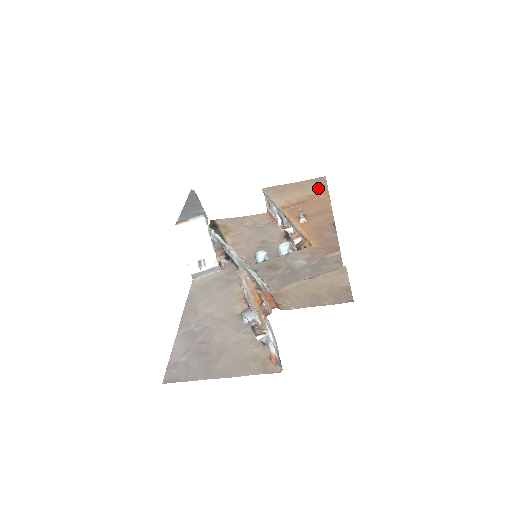
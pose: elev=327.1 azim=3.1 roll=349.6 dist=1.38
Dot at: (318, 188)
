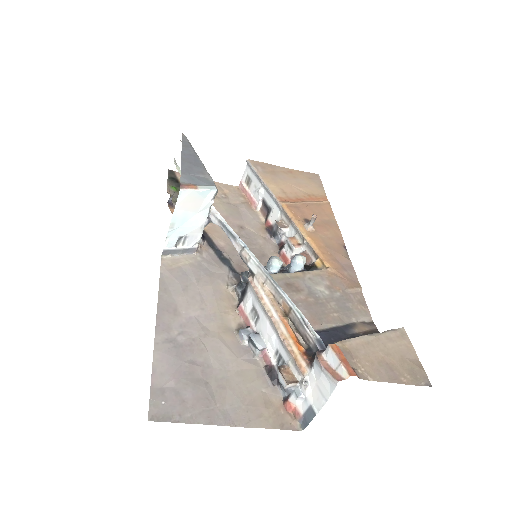
Dot at: (314, 188)
